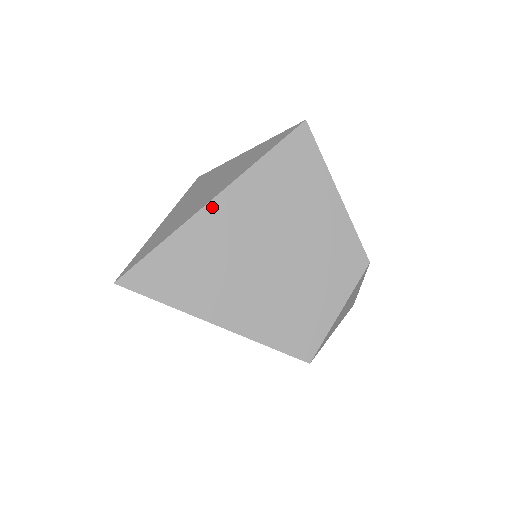
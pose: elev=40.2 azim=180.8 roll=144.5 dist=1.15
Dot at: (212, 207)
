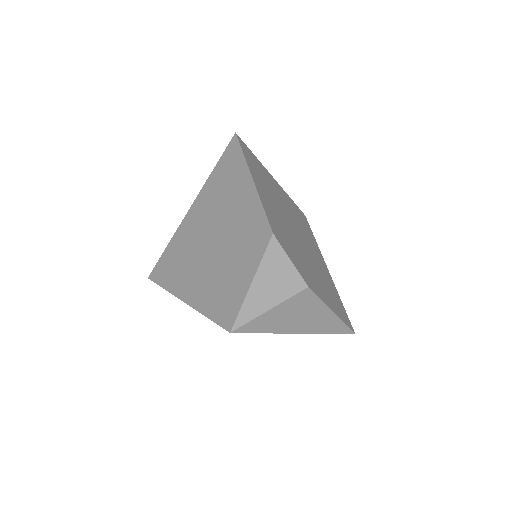
Dot at: (187, 217)
